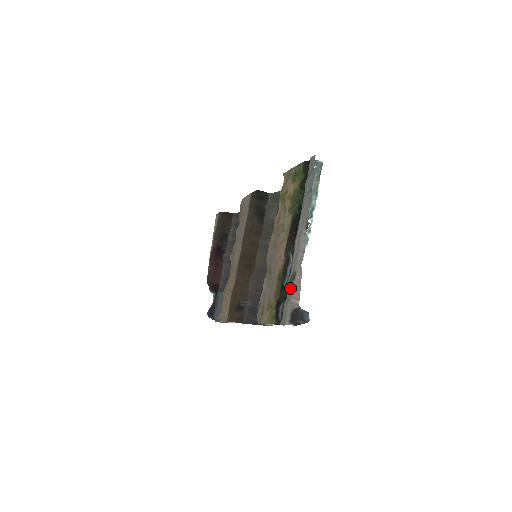
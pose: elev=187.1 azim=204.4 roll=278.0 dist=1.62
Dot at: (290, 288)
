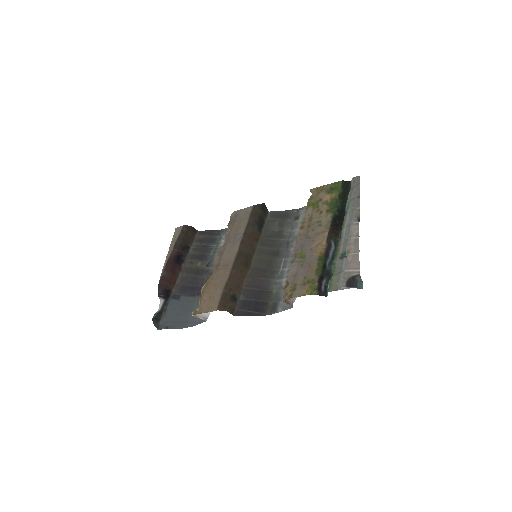
Dot at: (341, 263)
